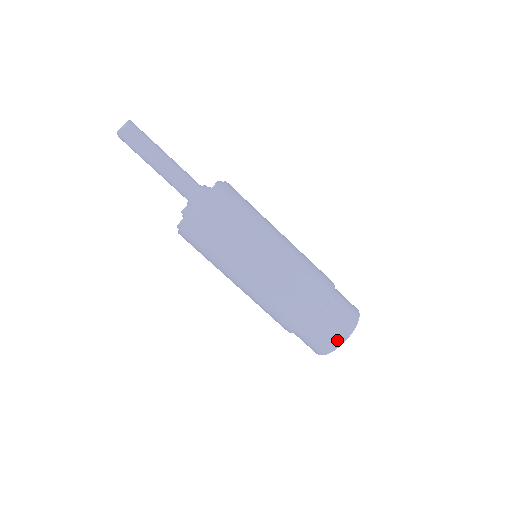
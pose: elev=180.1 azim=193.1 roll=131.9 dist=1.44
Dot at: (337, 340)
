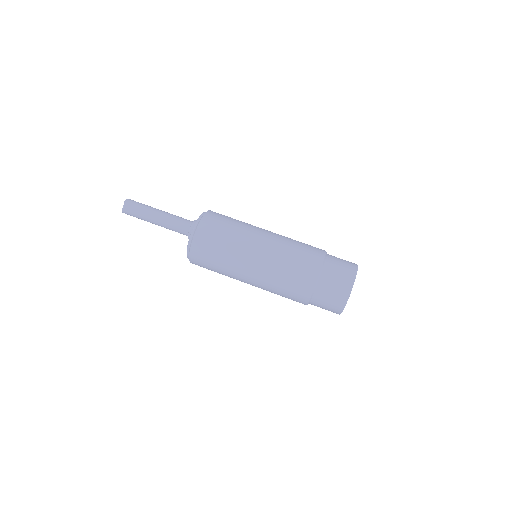
Dot at: (340, 302)
